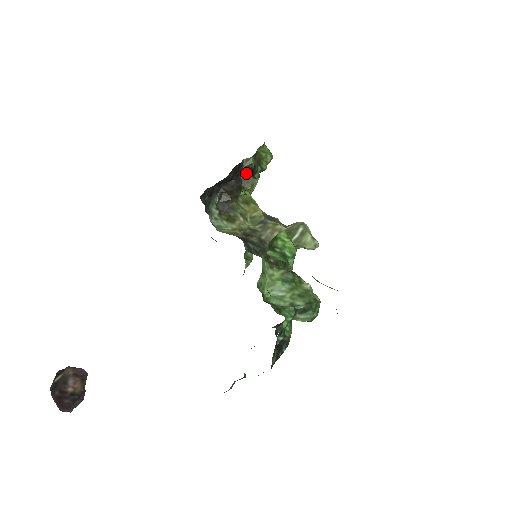
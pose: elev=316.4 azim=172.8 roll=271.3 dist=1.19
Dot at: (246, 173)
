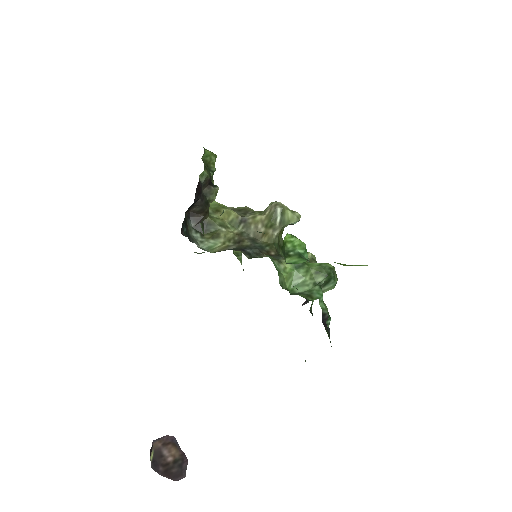
Dot at: (206, 187)
